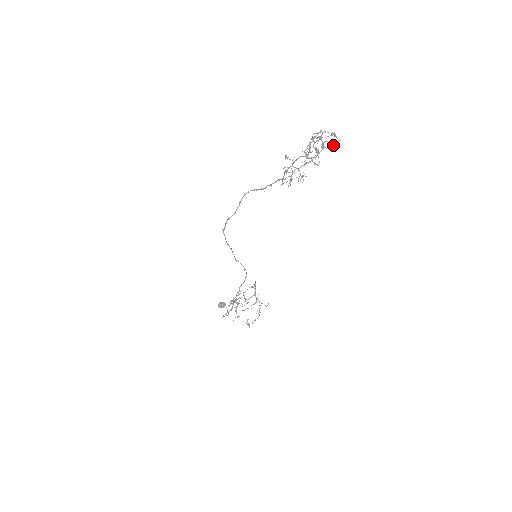
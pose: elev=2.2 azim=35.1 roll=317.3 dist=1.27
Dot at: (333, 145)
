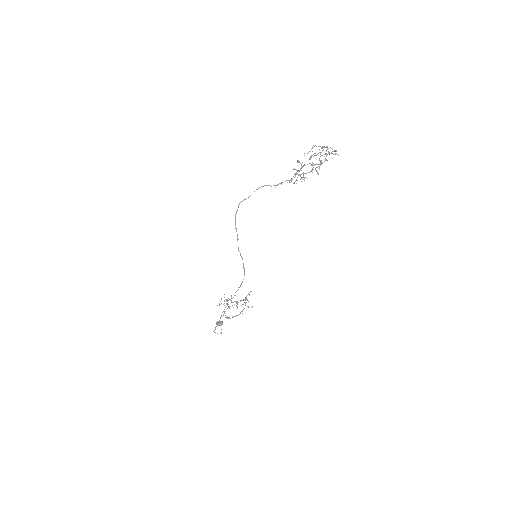
Dot at: (330, 153)
